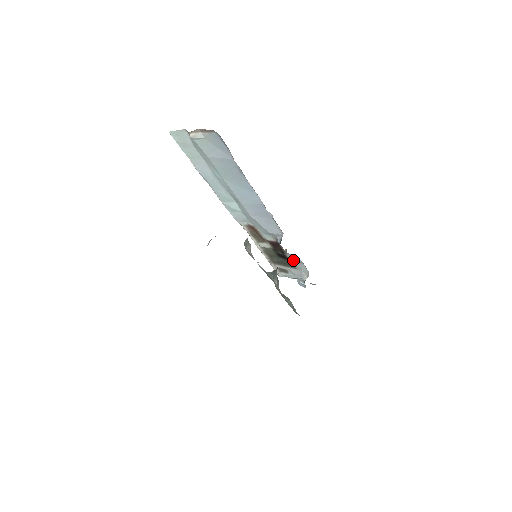
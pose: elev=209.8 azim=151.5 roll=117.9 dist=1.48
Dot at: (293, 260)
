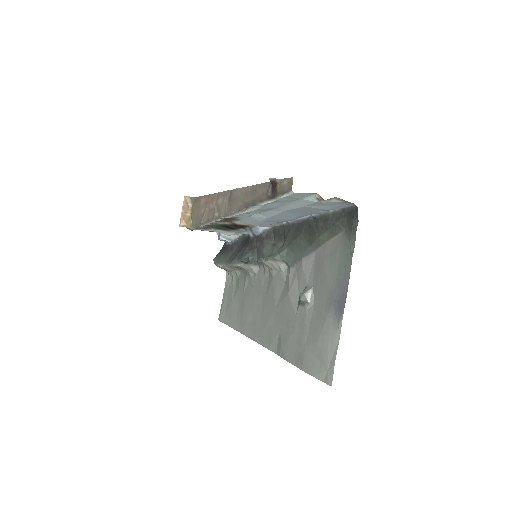
Dot at: (240, 231)
